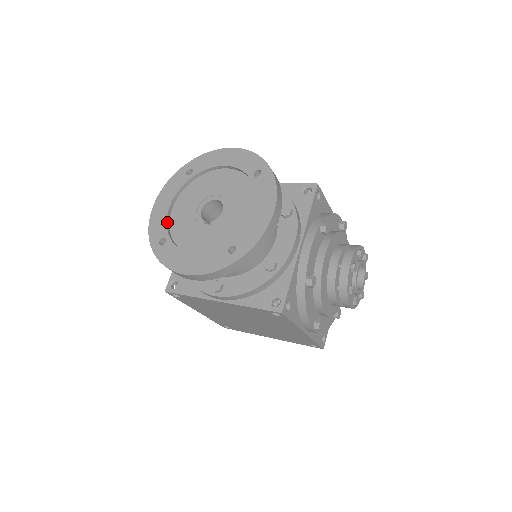
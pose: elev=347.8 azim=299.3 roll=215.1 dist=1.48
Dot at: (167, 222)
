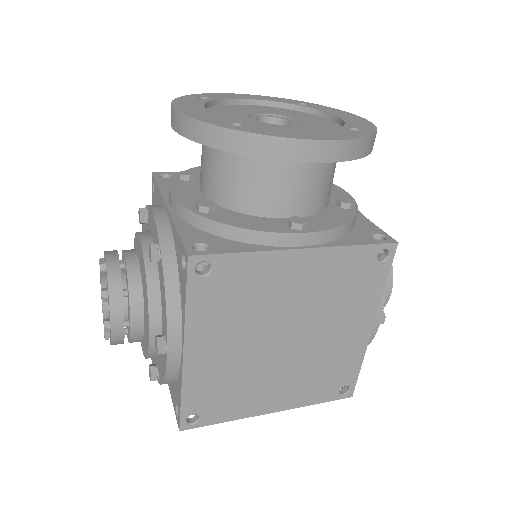
Dot at: (219, 117)
